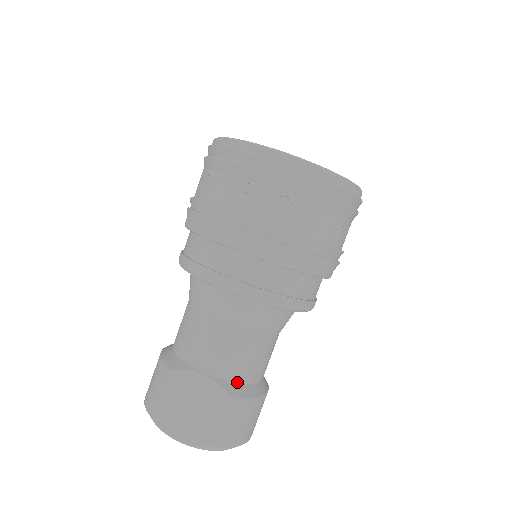
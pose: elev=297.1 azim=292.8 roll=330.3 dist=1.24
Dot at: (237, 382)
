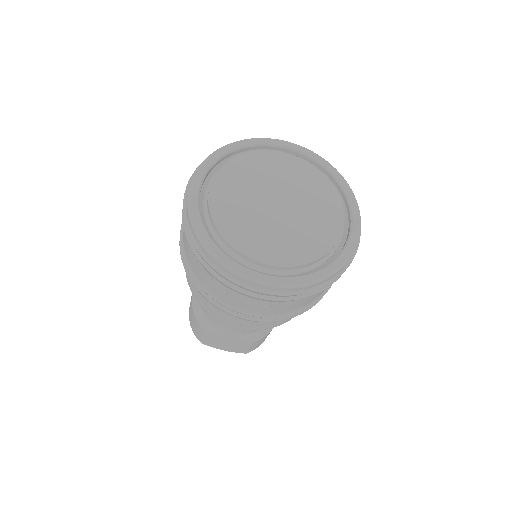
Dot at: (256, 331)
